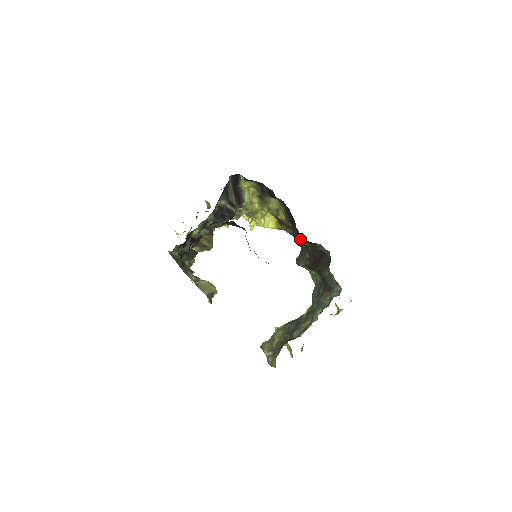
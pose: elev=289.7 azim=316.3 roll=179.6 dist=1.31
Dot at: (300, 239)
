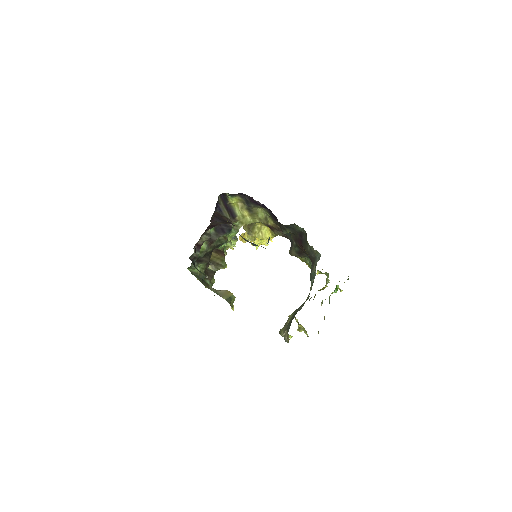
Dot at: (283, 229)
